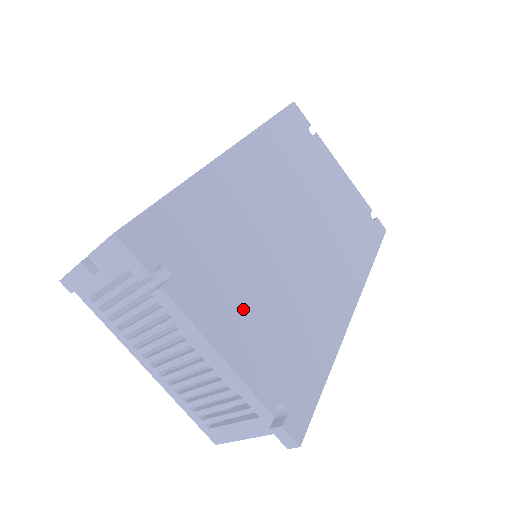
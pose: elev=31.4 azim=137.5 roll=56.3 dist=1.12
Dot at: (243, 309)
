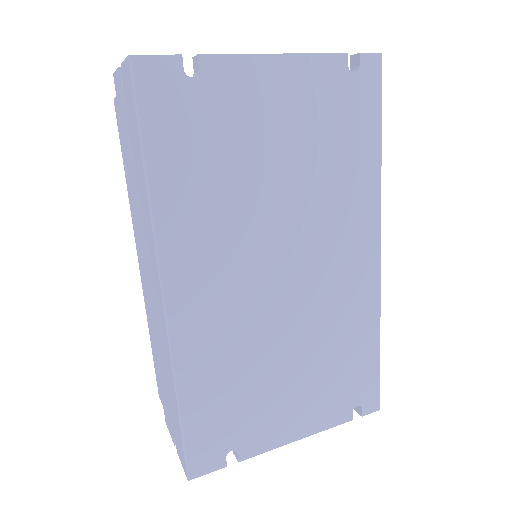
Dot at: (292, 400)
